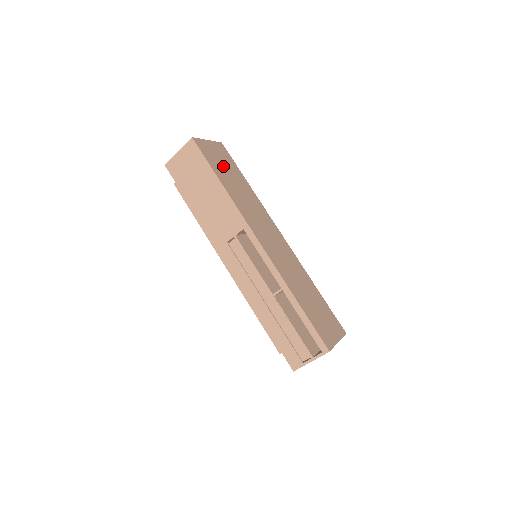
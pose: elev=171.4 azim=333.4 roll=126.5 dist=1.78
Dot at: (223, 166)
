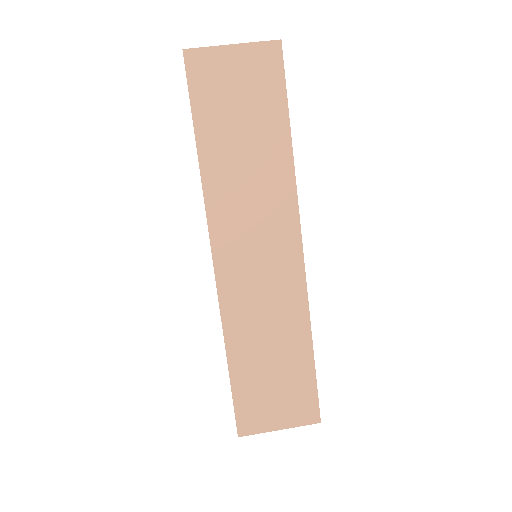
Dot at: (235, 106)
